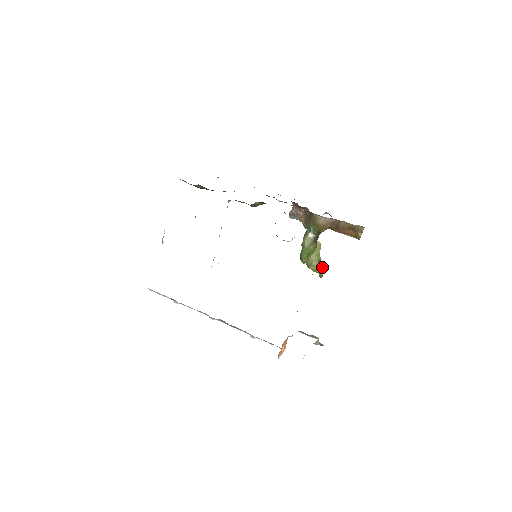
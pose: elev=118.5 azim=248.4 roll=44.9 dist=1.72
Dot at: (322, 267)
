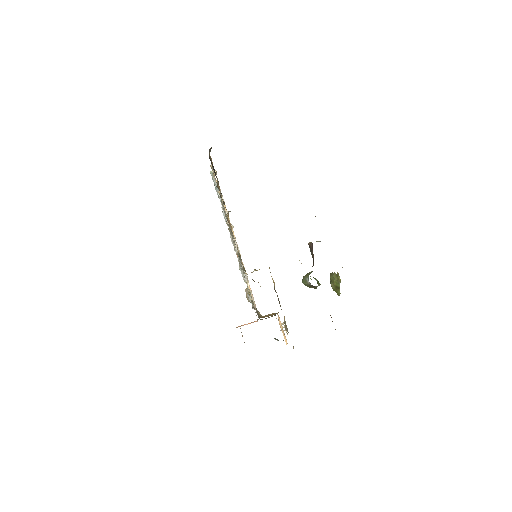
Dot at: occluded
